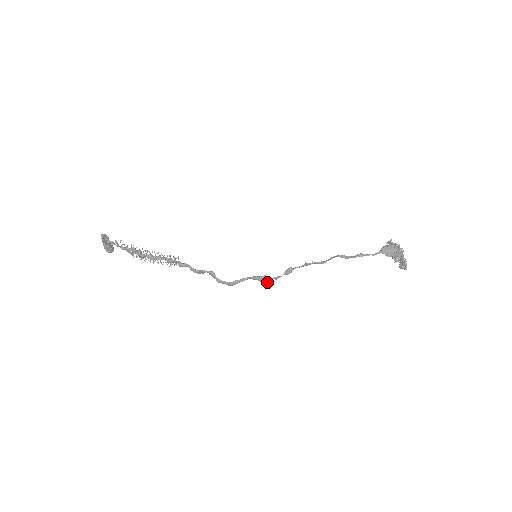
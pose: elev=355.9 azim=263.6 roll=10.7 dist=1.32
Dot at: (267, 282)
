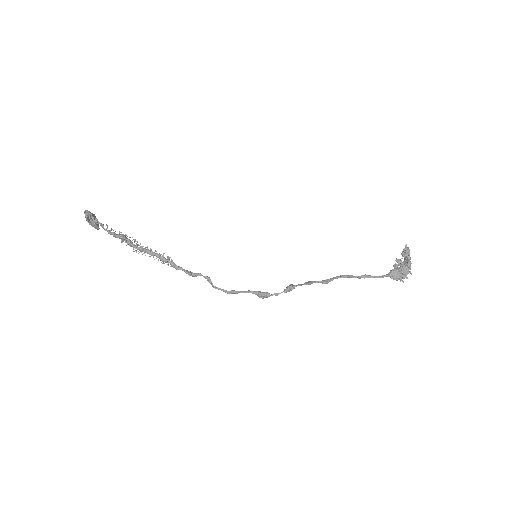
Dot at: occluded
